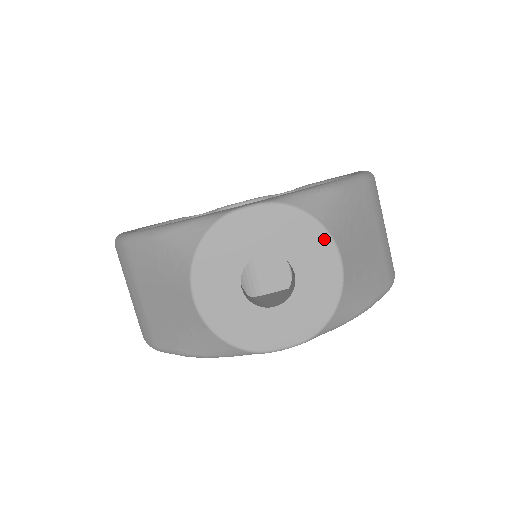
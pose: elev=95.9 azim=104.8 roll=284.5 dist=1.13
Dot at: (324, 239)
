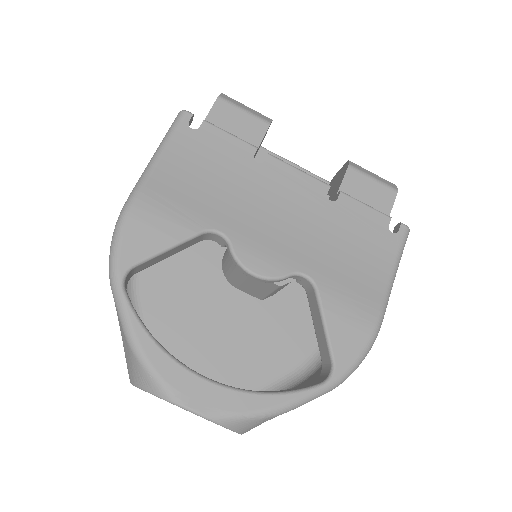
Dot at: occluded
